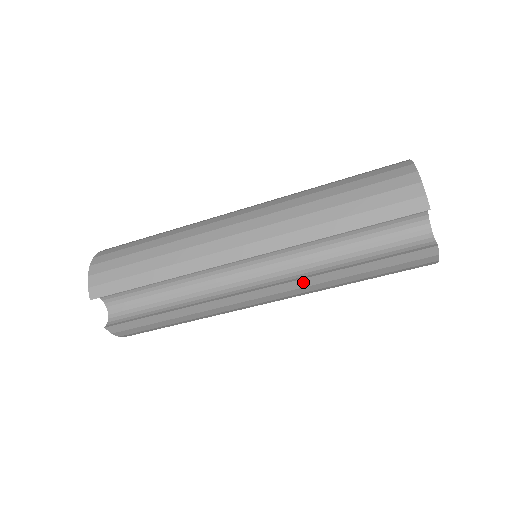
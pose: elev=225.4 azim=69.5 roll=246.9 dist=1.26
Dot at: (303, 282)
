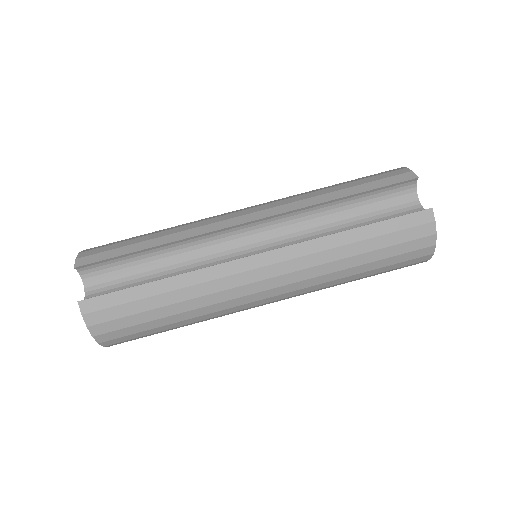
Dot at: (307, 247)
